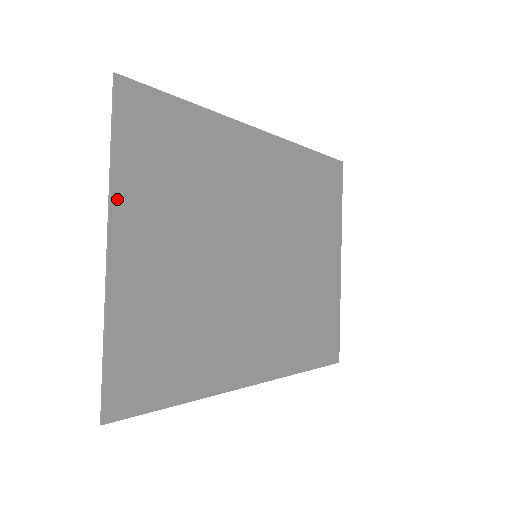
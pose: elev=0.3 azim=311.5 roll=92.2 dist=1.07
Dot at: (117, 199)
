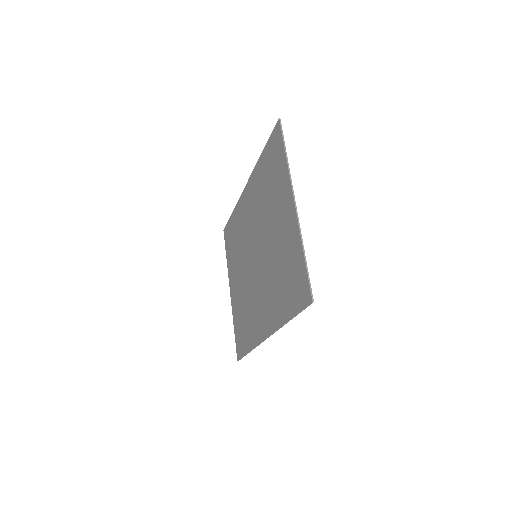
Dot at: (289, 180)
